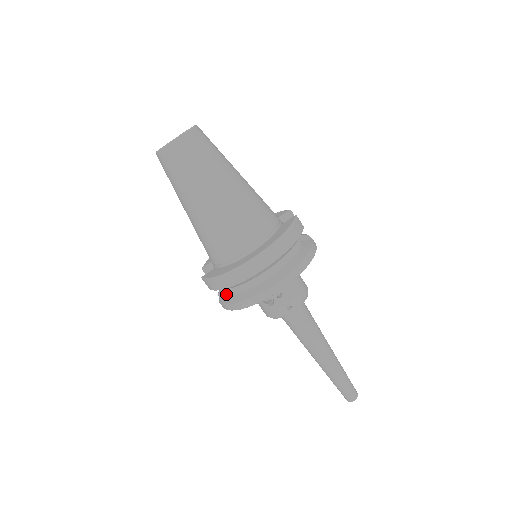
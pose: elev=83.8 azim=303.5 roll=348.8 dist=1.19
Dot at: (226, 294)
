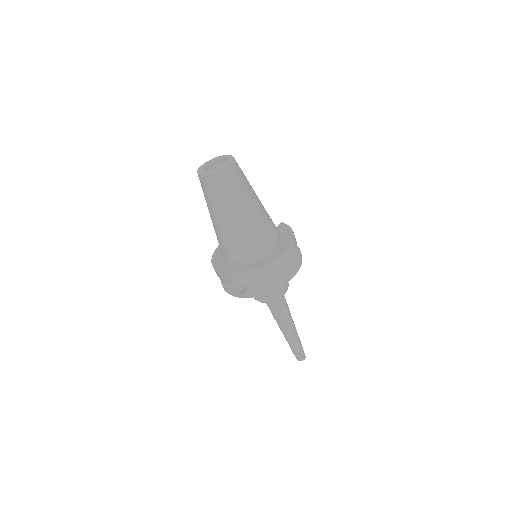
Dot at: (254, 285)
